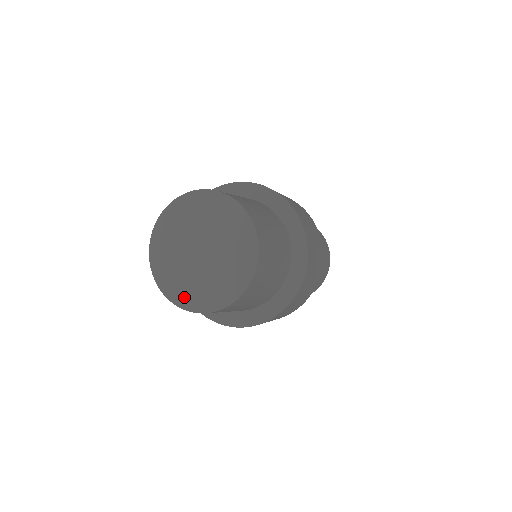
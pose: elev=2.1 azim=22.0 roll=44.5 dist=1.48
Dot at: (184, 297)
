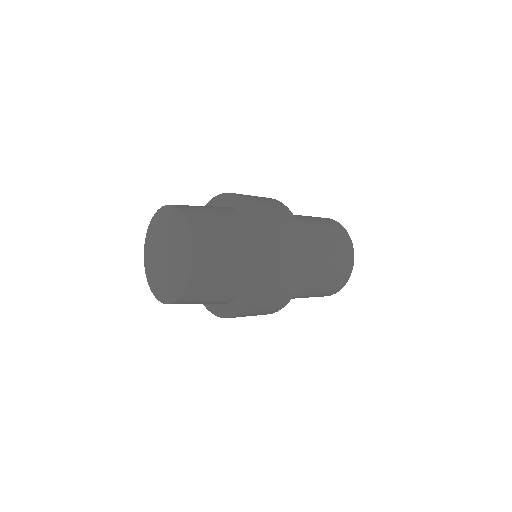
Dot at: (151, 277)
